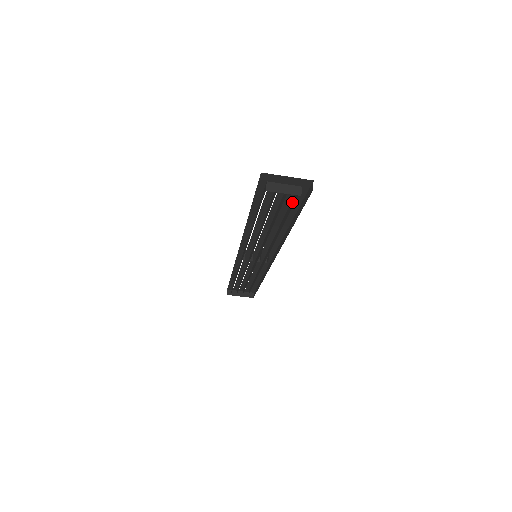
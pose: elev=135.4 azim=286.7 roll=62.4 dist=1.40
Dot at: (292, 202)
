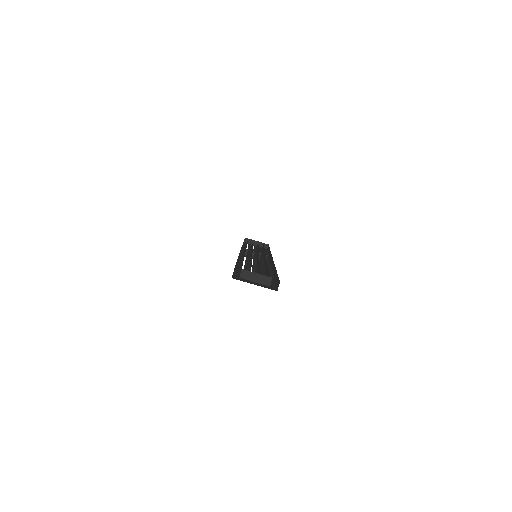
Dot at: (268, 276)
